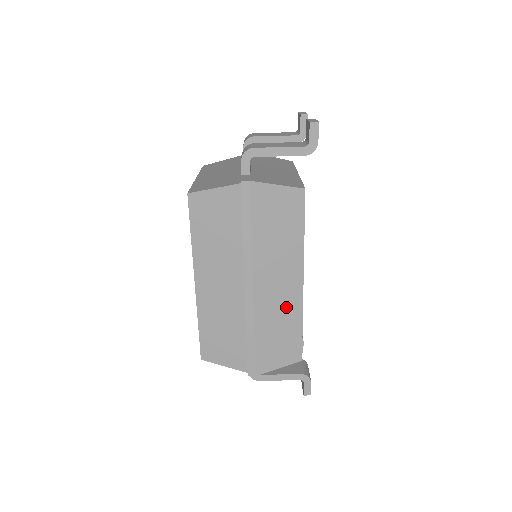
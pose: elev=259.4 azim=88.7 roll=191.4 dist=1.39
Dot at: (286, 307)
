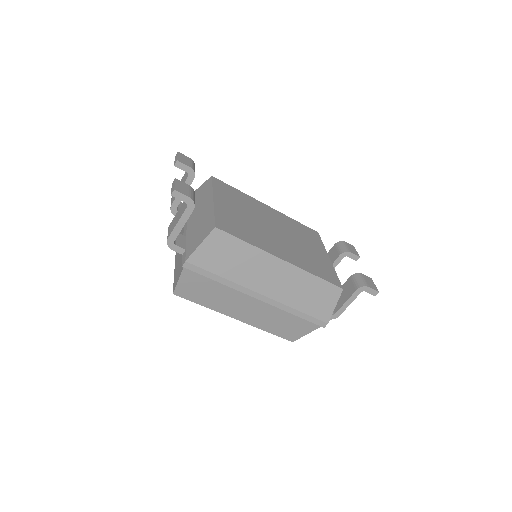
Dot at: (293, 280)
